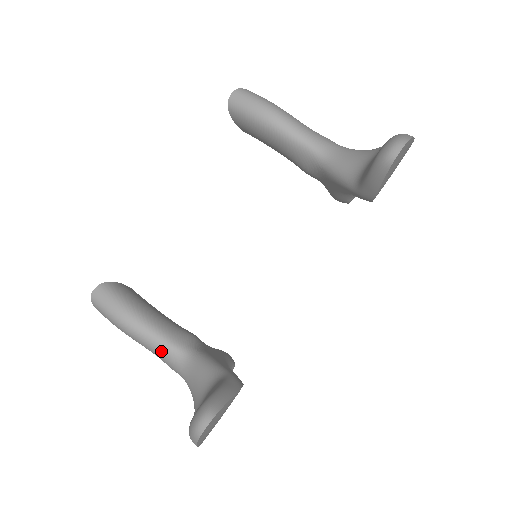
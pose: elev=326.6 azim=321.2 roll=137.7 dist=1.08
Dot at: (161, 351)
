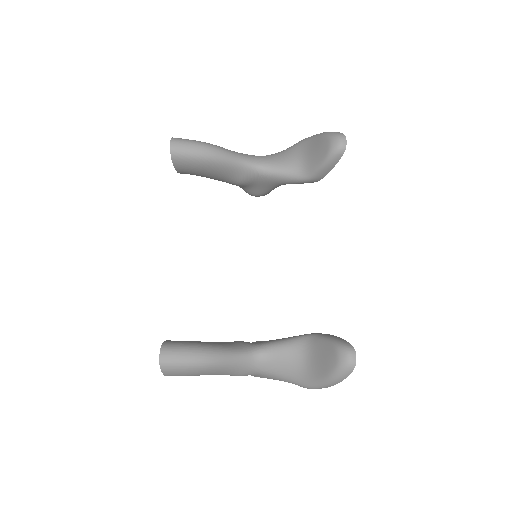
Dot at: (239, 363)
